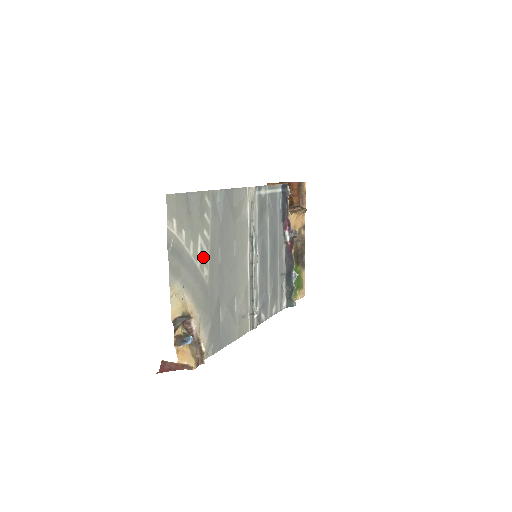
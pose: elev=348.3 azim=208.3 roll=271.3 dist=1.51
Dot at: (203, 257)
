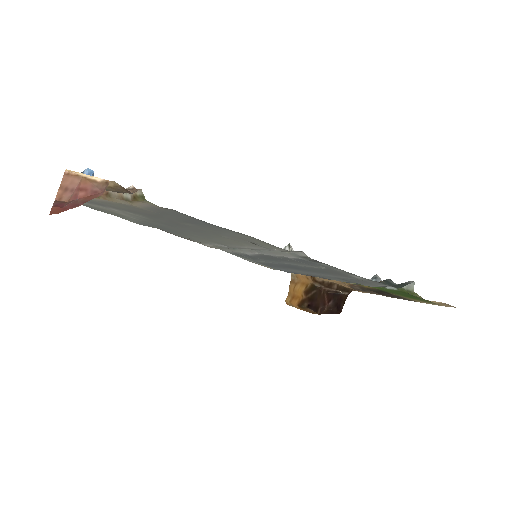
Dot at: occluded
